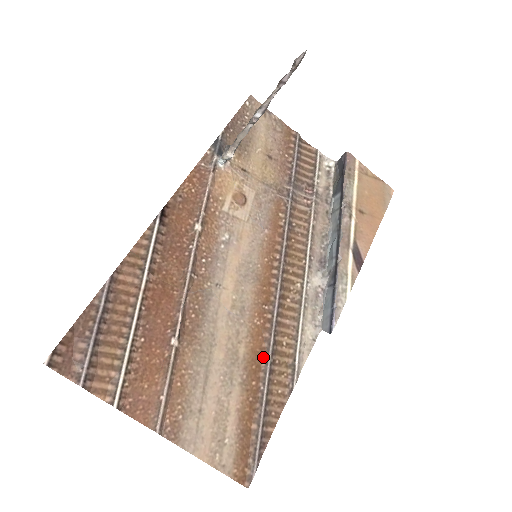
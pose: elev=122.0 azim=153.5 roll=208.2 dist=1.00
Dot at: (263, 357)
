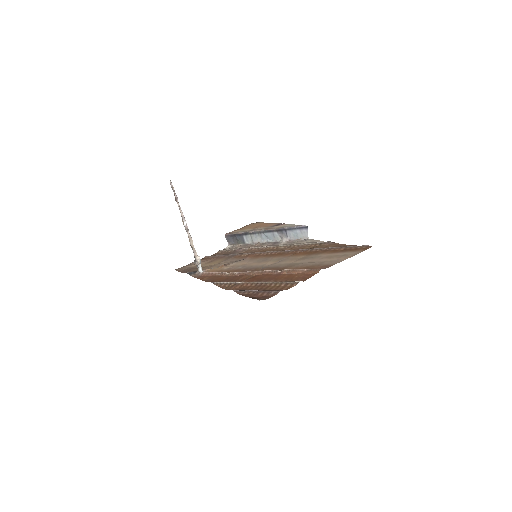
Dot at: (309, 251)
